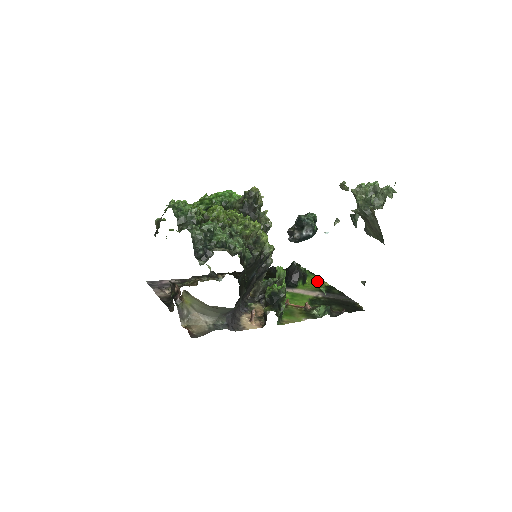
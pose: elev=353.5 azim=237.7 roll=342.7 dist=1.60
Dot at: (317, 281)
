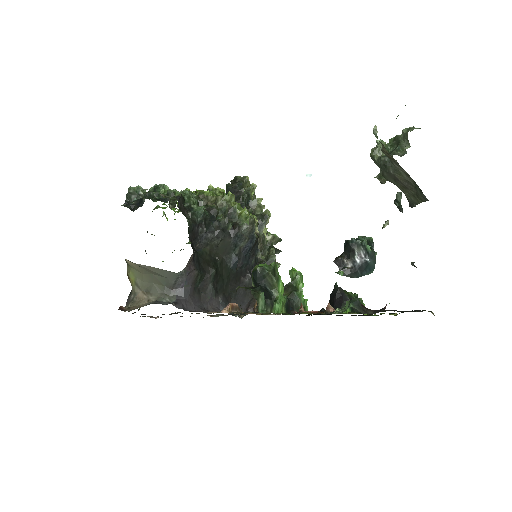
Dot at: occluded
